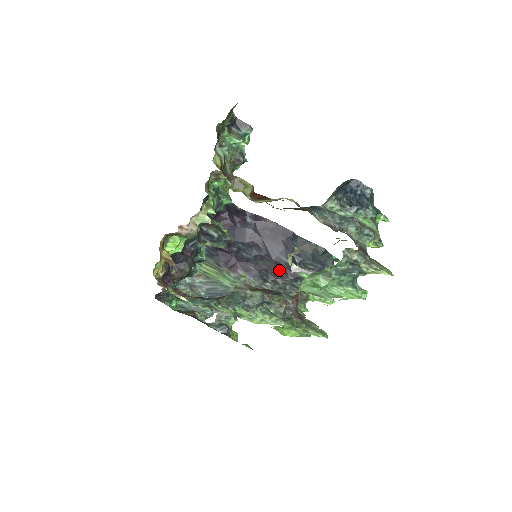
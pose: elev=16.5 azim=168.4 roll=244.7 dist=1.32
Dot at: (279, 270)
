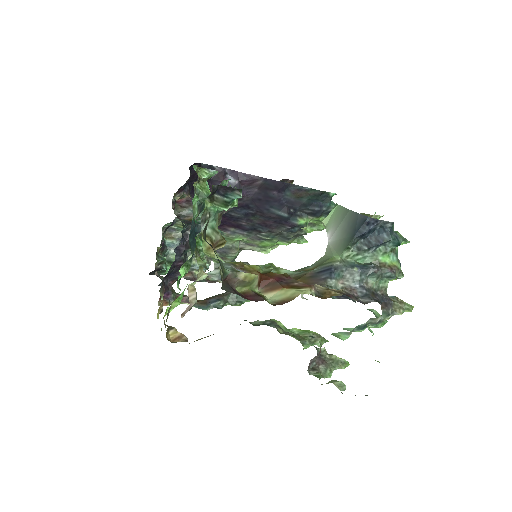
Dot at: (274, 222)
